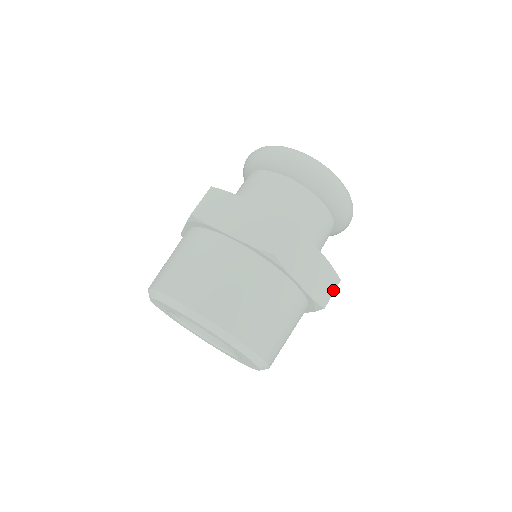
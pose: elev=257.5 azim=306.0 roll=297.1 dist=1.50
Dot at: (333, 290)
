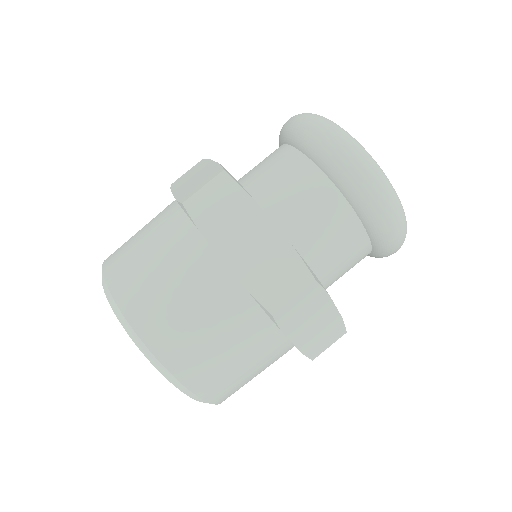
Dot at: (332, 342)
